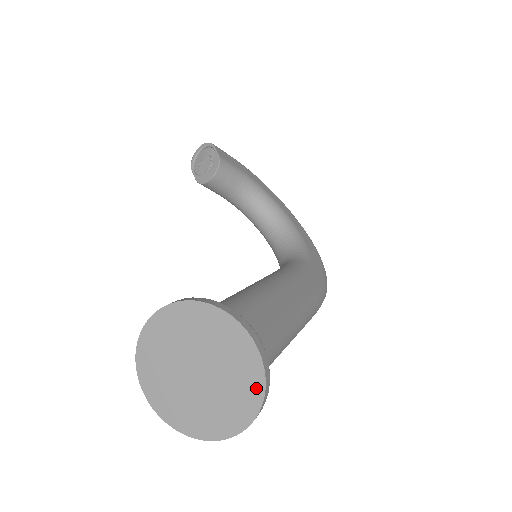
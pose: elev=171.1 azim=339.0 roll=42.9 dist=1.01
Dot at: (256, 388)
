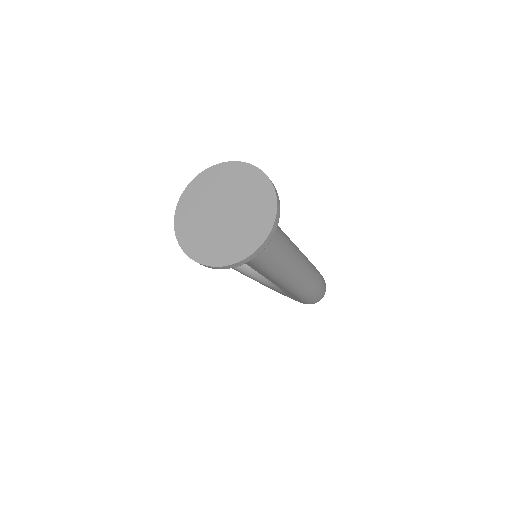
Dot at: (269, 196)
